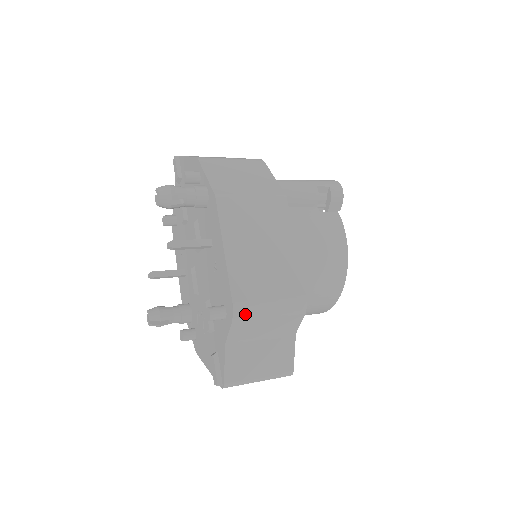
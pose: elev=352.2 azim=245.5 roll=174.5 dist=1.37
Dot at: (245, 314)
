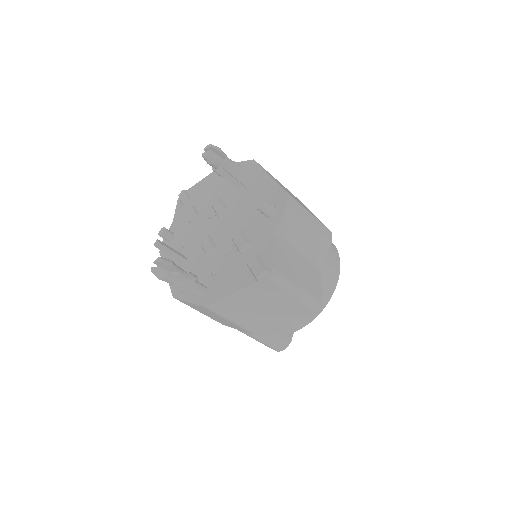
Dot at: (295, 206)
